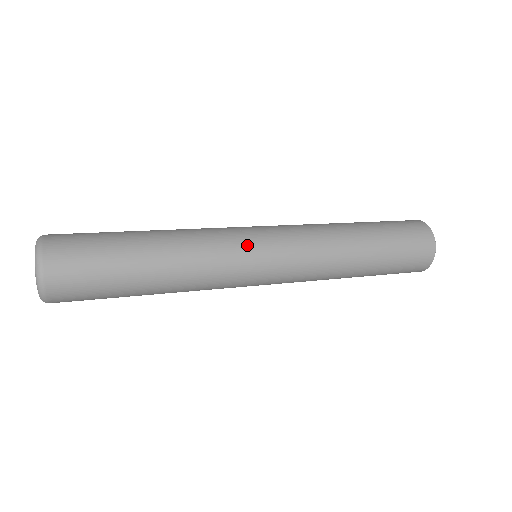
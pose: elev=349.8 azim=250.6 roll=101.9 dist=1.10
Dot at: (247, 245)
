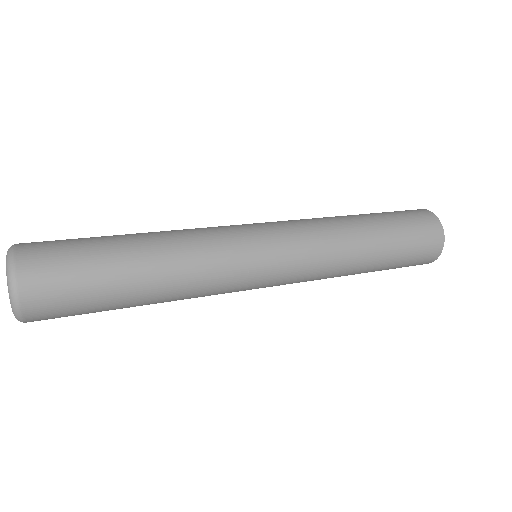
Dot at: (250, 264)
